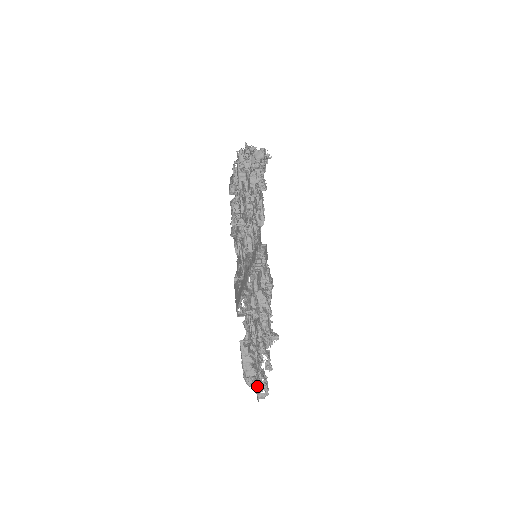
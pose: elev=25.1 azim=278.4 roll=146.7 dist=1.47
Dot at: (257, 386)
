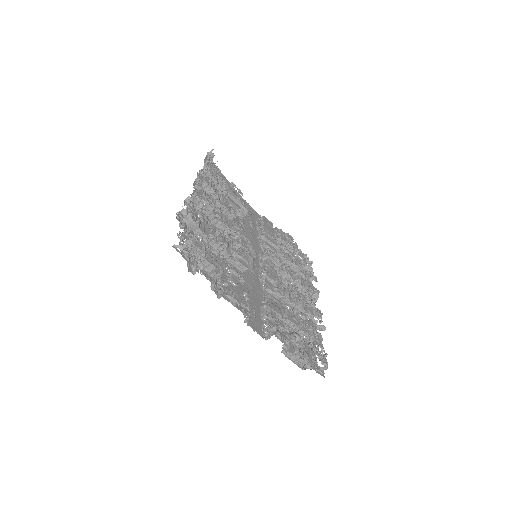
Dot at: (317, 362)
